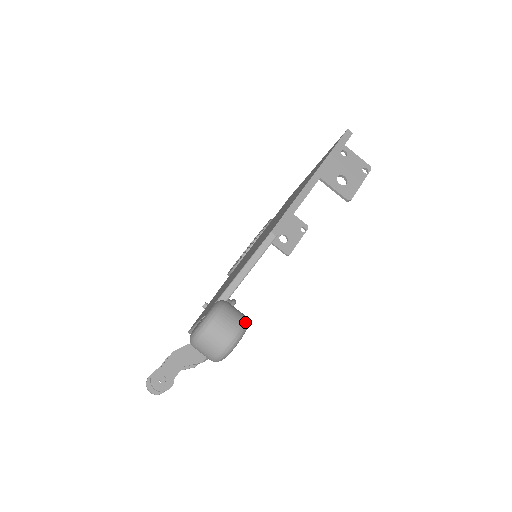
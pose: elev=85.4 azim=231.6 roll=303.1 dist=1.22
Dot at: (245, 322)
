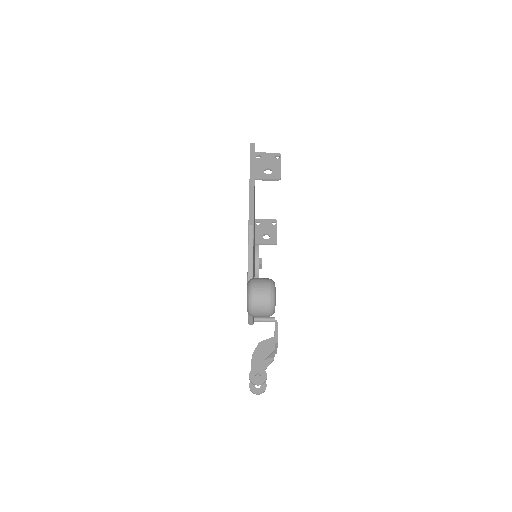
Dot at: (271, 280)
